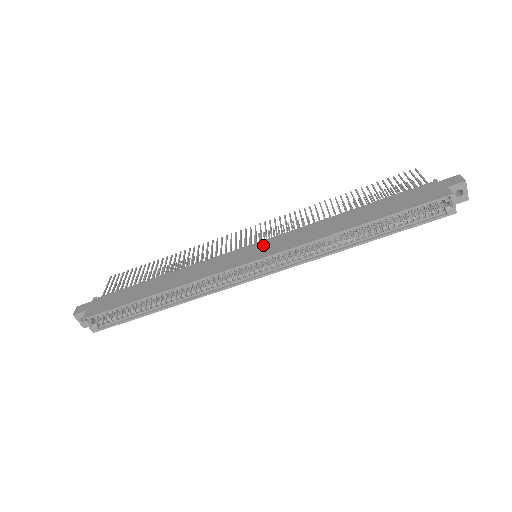
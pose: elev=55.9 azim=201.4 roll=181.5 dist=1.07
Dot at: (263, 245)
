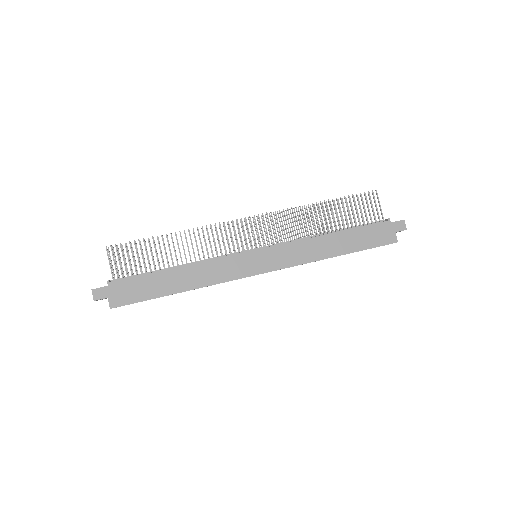
Dot at: (267, 255)
